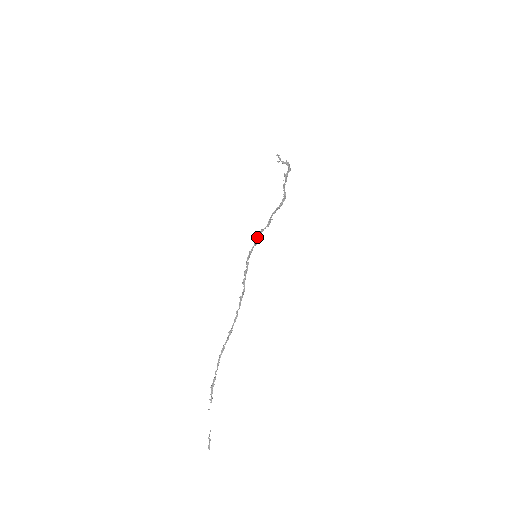
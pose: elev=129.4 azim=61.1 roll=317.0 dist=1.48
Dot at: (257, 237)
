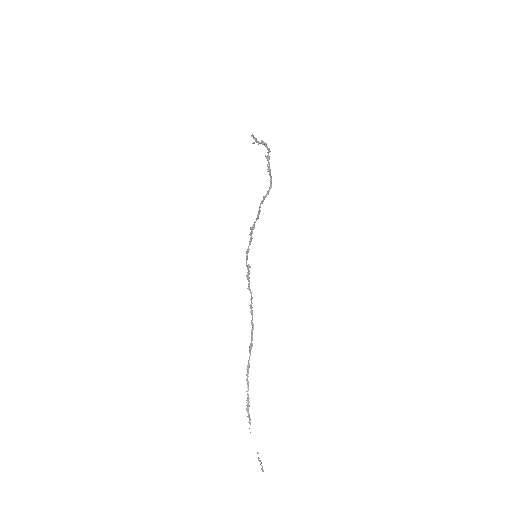
Dot at: (251, 234)
